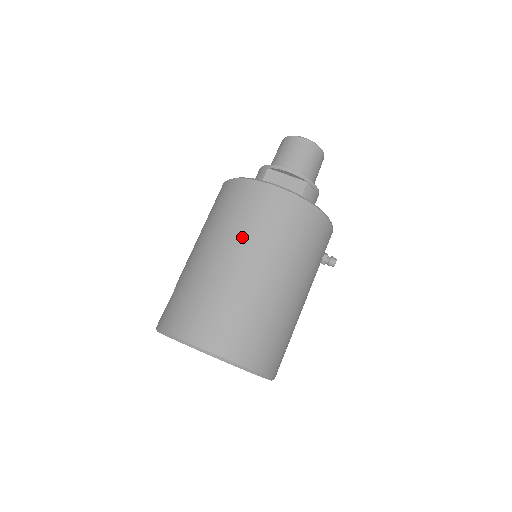
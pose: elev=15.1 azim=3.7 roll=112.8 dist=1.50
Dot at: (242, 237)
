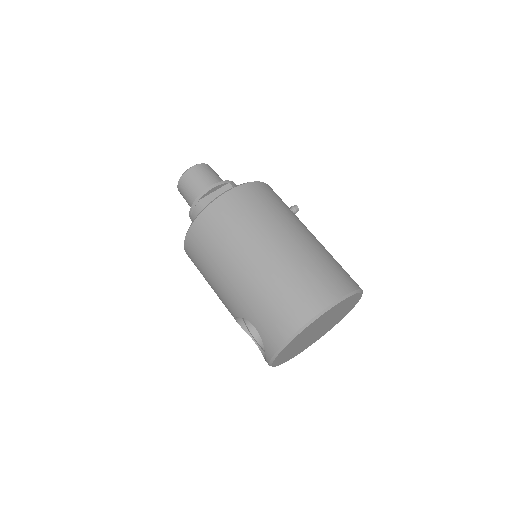
Dot at: (251, 235)
